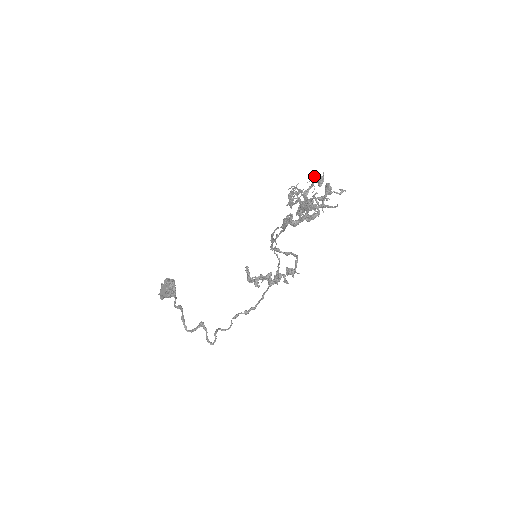
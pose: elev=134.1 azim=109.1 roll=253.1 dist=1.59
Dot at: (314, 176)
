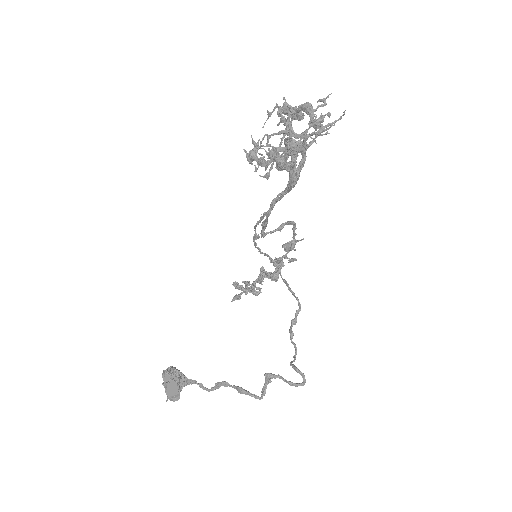
Dot at: (270, 112)
